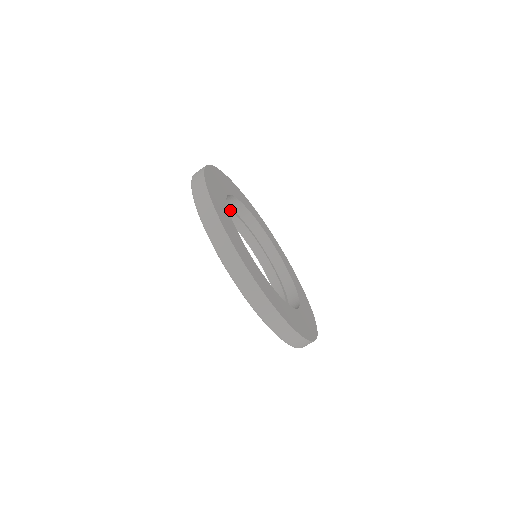
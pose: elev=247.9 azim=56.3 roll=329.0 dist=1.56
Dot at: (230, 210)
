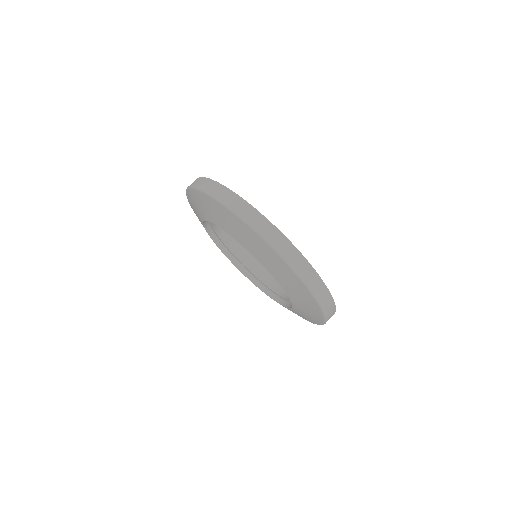
Dot at: occluded
